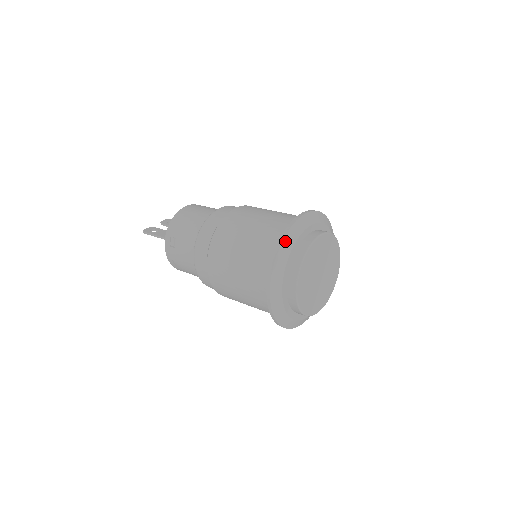
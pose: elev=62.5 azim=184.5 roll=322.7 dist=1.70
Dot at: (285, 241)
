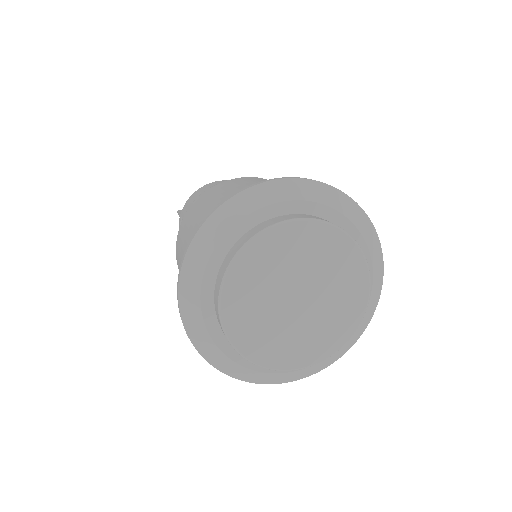
Dot at: (213, 219)
